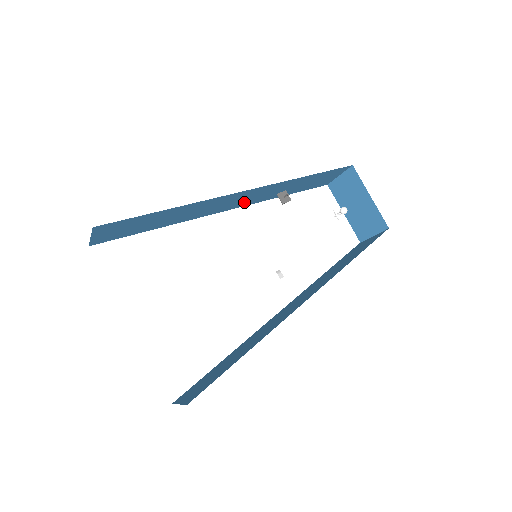
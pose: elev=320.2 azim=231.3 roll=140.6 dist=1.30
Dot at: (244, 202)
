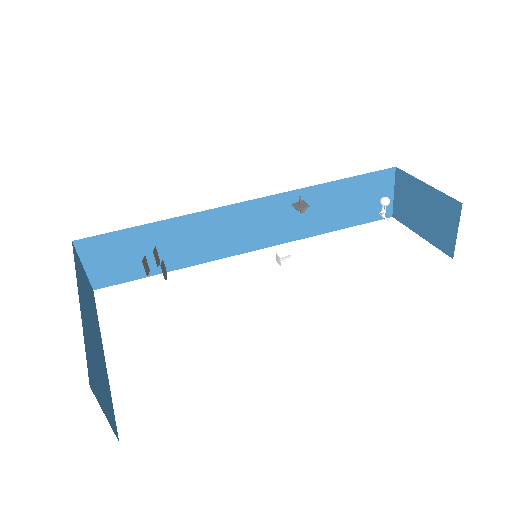
Dot at: (267, 235)
